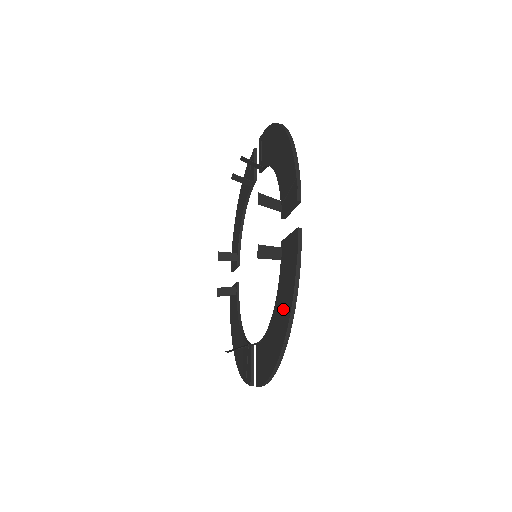
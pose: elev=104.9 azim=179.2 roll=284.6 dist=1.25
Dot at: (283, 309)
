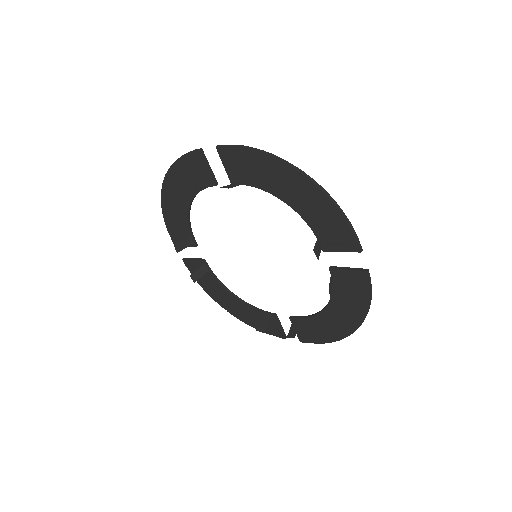
Dot at: (349, 313)
